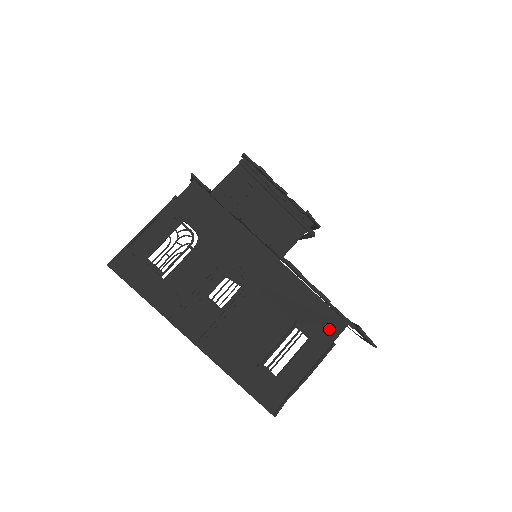
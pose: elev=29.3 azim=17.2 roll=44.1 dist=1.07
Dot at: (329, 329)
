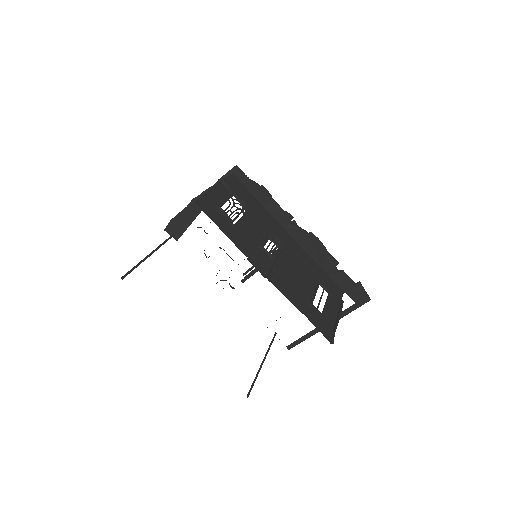
Dot at: (336, 291)
